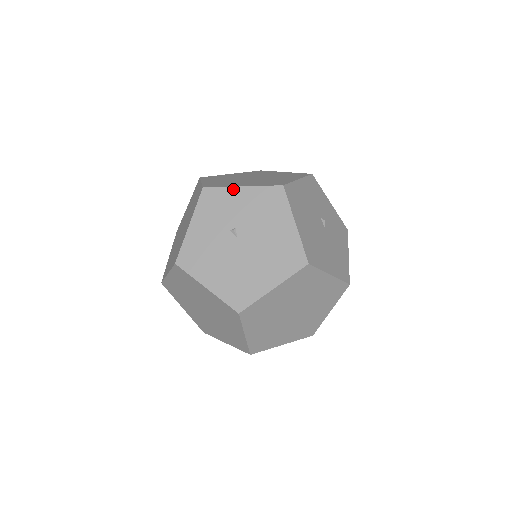
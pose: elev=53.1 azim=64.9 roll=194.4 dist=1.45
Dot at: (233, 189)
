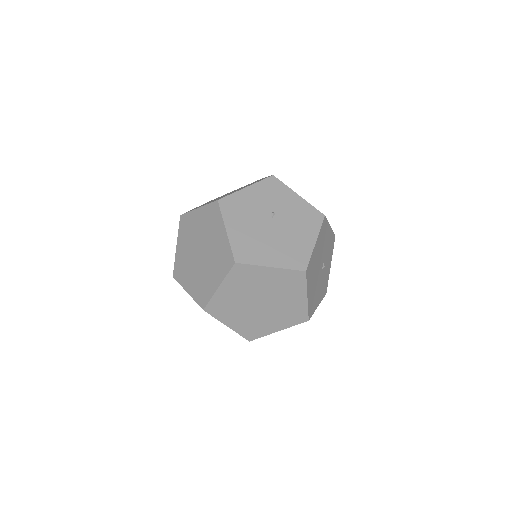
Dot at: (292, 191)
